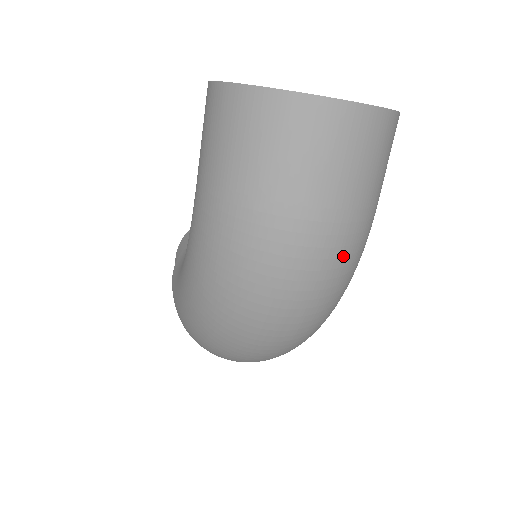
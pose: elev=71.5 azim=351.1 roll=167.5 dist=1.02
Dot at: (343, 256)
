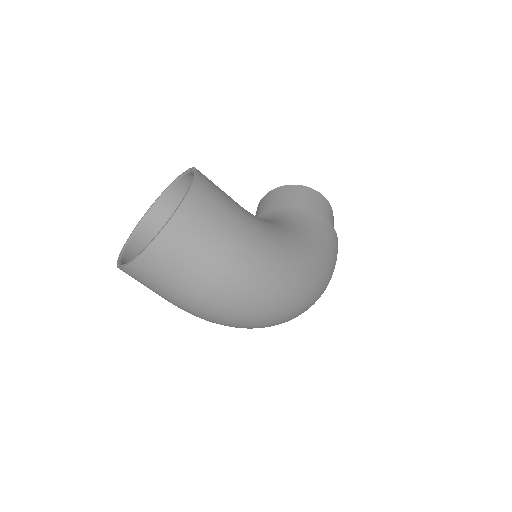
Dot at: (230, 292)
